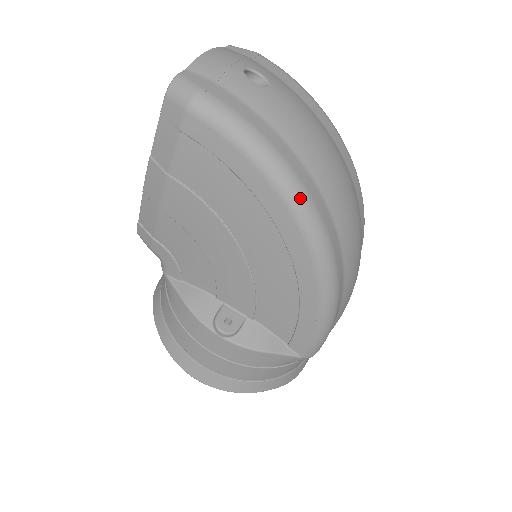
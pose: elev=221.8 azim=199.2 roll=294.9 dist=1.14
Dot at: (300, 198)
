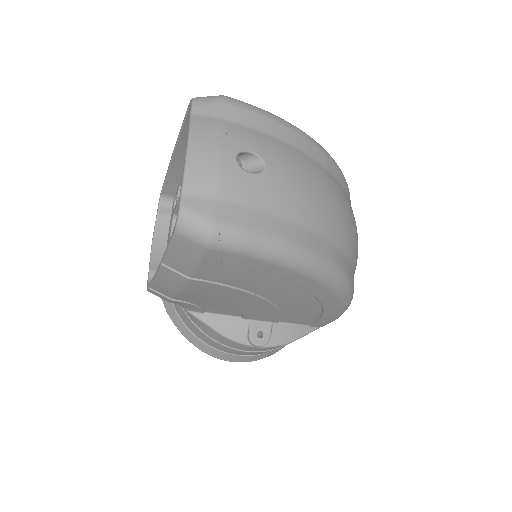
Dot at: (326, 271)
